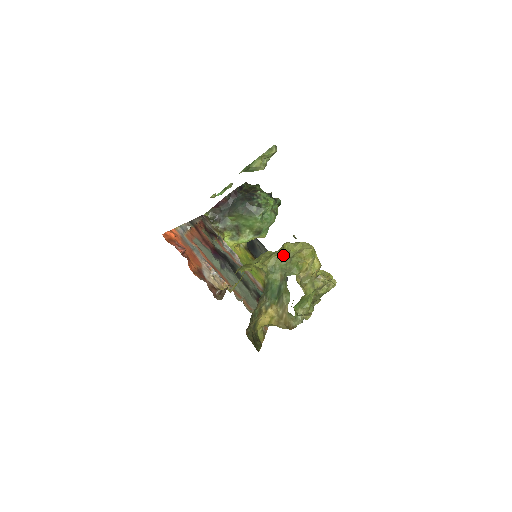
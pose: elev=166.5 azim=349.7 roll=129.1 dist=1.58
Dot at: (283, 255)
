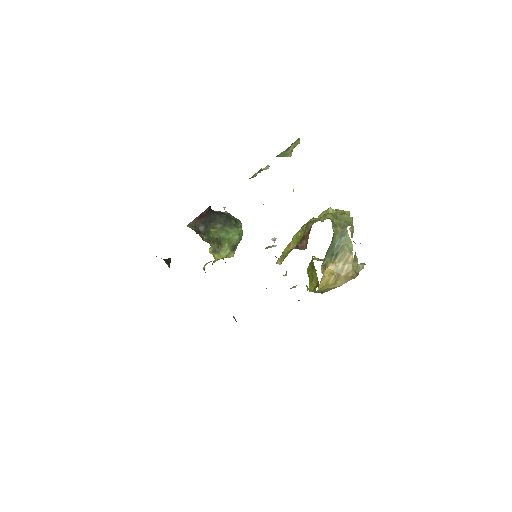
Dot at: occluded
